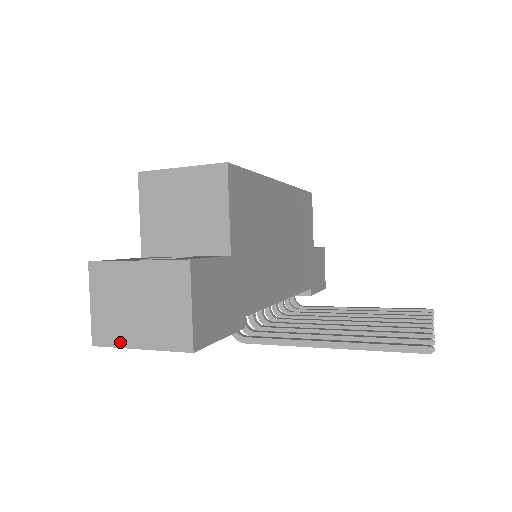
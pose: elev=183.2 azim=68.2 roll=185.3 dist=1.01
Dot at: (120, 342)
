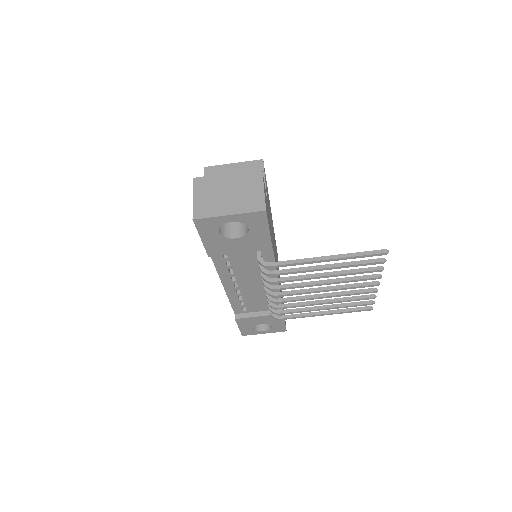
Dot at: (214, 214)
